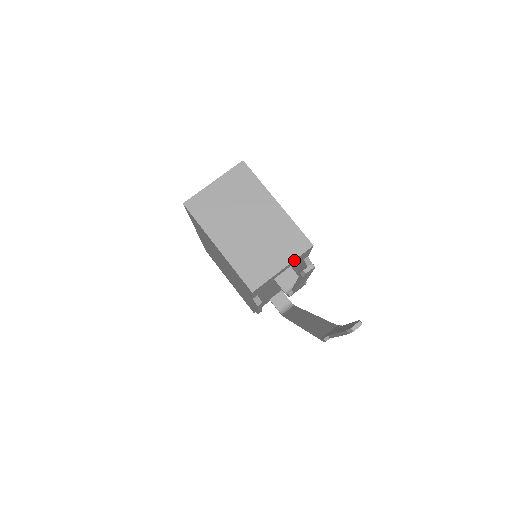
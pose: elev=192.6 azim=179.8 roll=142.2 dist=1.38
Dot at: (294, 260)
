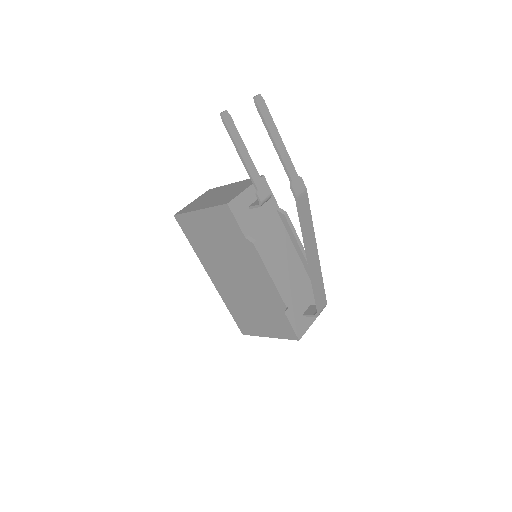
Dot at: (253, 185)
